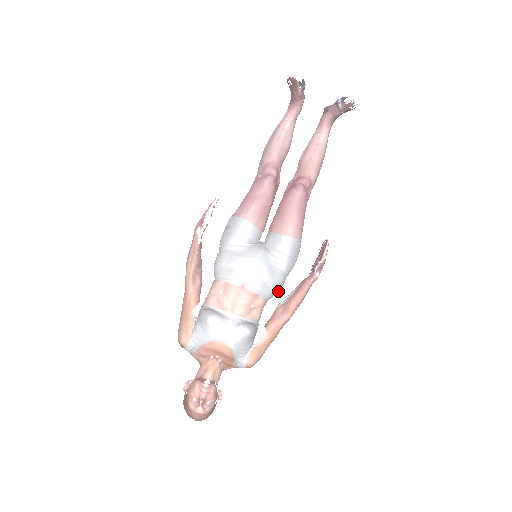
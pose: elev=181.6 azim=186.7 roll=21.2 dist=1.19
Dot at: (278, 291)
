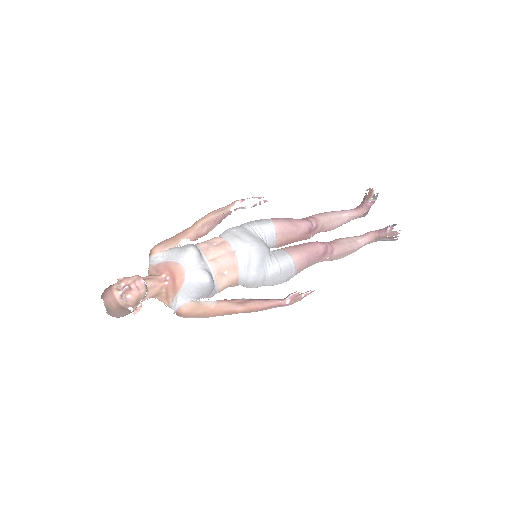
Dot at: (251, 284)
